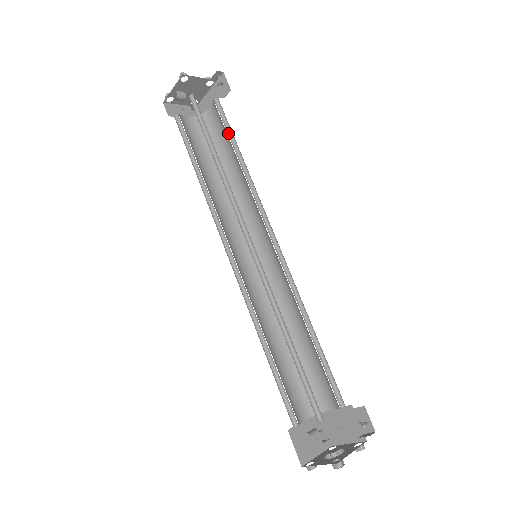
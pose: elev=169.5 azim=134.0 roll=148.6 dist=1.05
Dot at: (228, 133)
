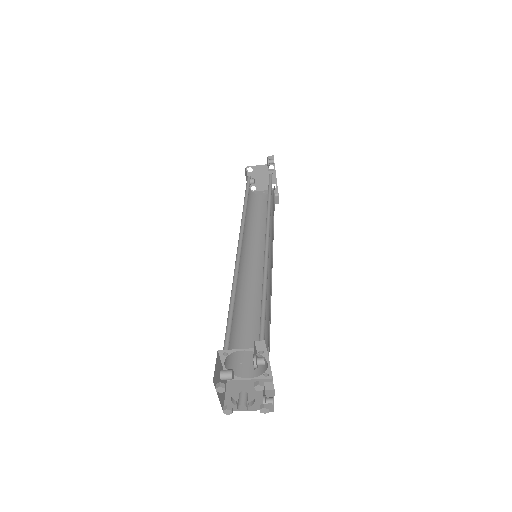
Dot at: (270, 189)
